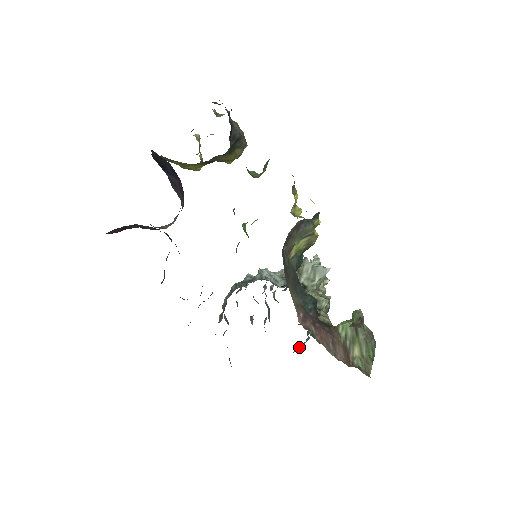
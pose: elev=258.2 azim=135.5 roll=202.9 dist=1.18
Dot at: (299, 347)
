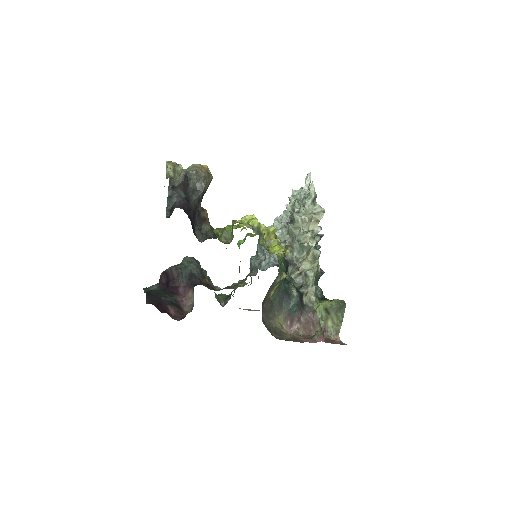
Dot at: occluded
